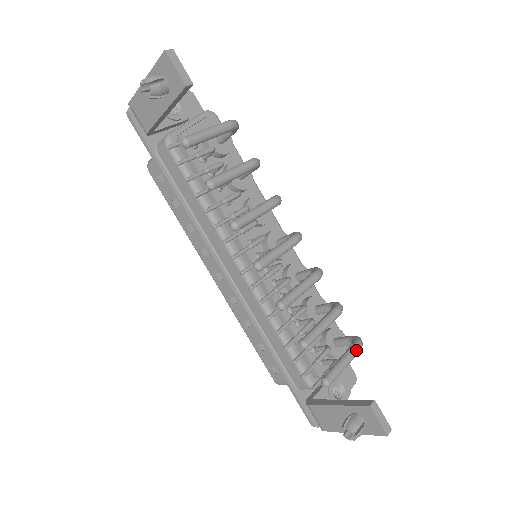
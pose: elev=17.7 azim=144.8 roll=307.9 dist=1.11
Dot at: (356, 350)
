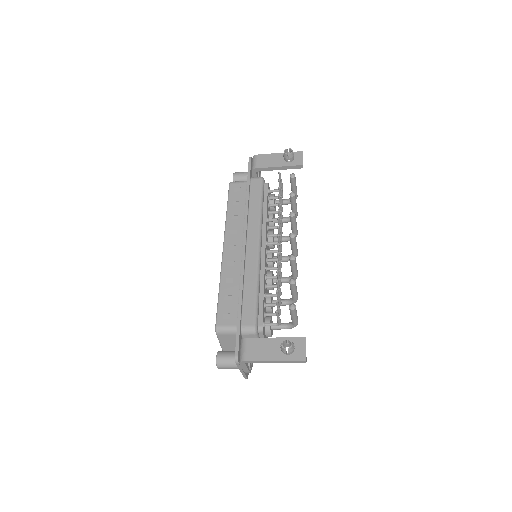
Dot at: occluded
